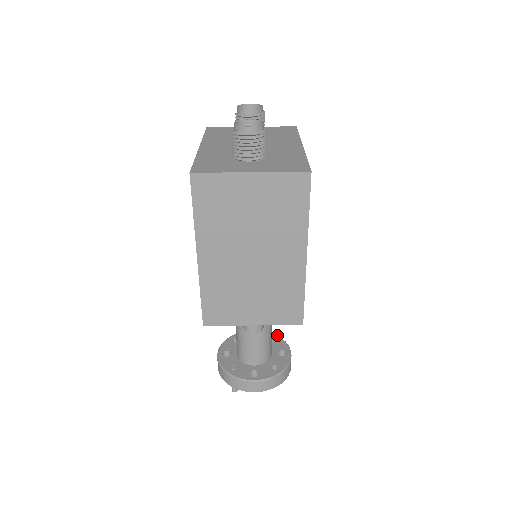
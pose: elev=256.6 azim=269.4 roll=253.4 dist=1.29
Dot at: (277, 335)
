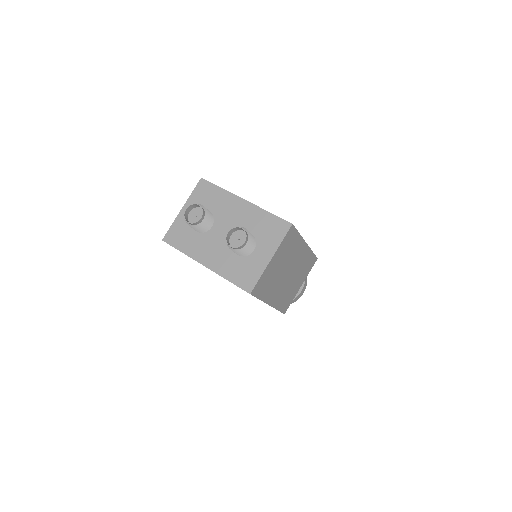
Dot at: occluded
